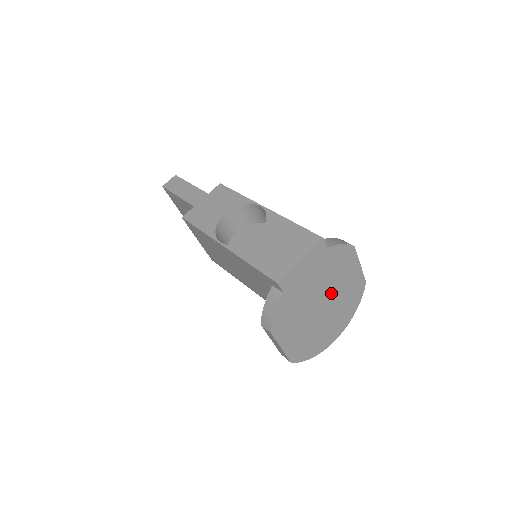
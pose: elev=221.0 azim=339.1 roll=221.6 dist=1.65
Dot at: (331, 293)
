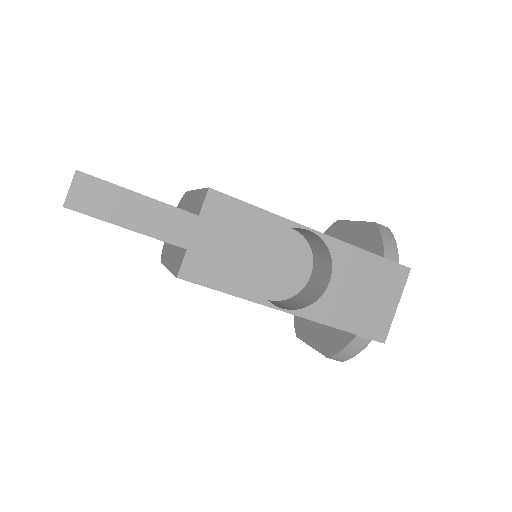
Dot at: occluded
